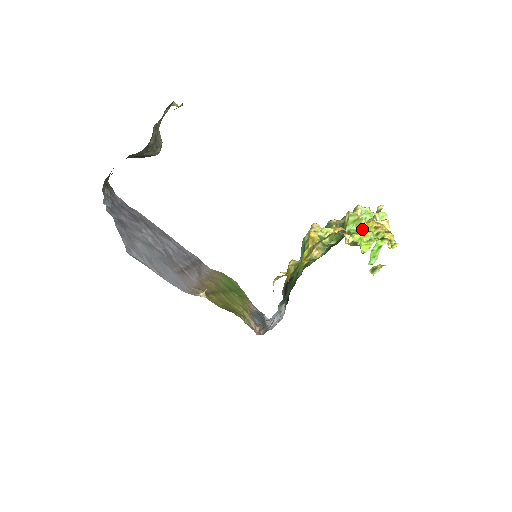
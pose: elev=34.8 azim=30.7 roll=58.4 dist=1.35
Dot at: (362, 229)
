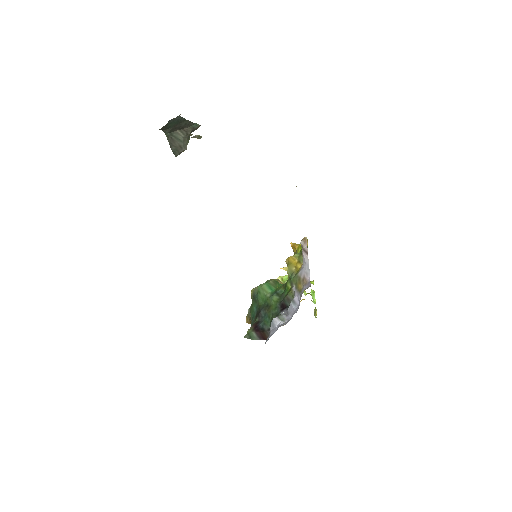
Dot at: occluded
